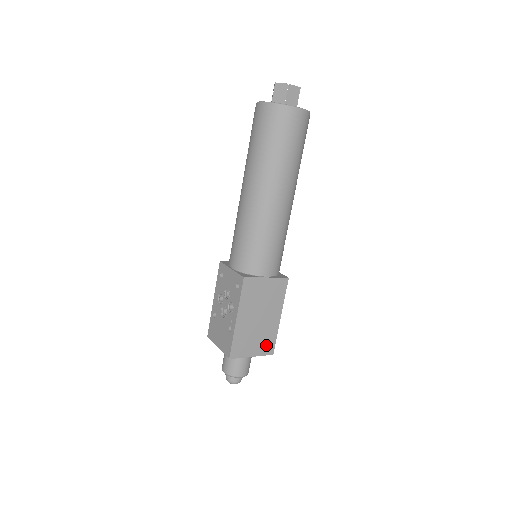
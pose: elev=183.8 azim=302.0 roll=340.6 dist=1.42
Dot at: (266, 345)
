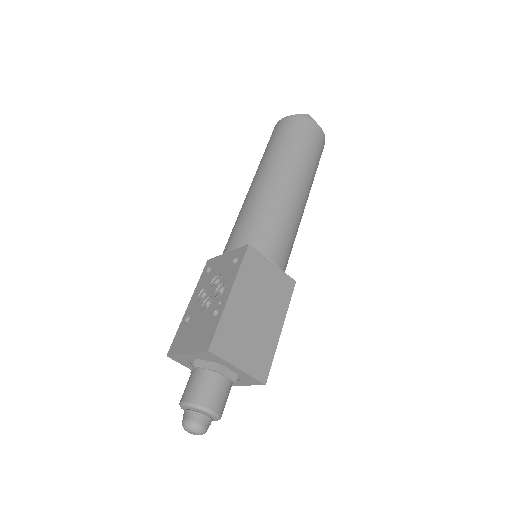
Dot at: (259, 362)
